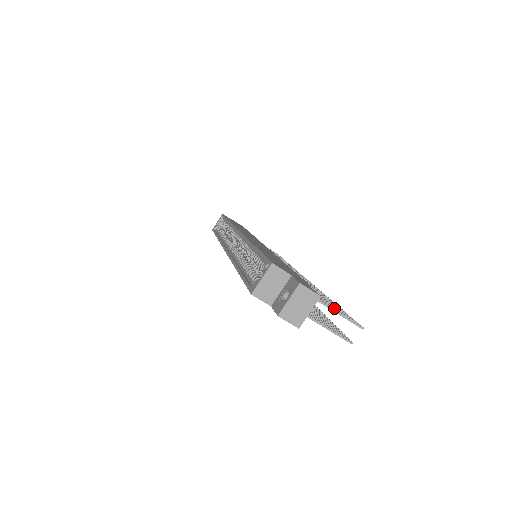
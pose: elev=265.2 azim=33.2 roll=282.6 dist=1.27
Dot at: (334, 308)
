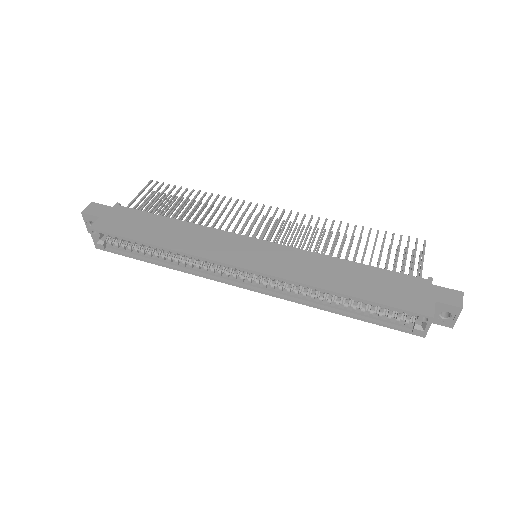
Dot at: (415, 257)
